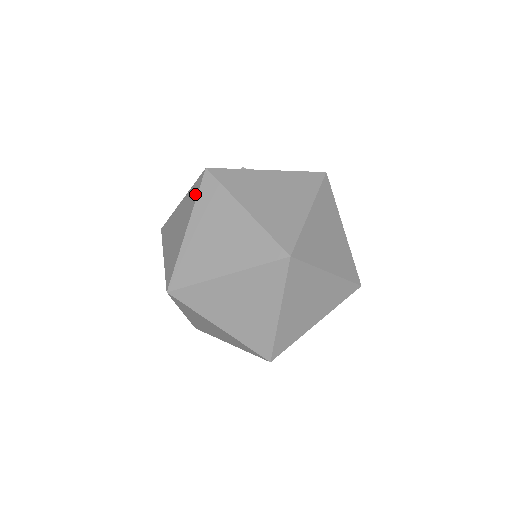
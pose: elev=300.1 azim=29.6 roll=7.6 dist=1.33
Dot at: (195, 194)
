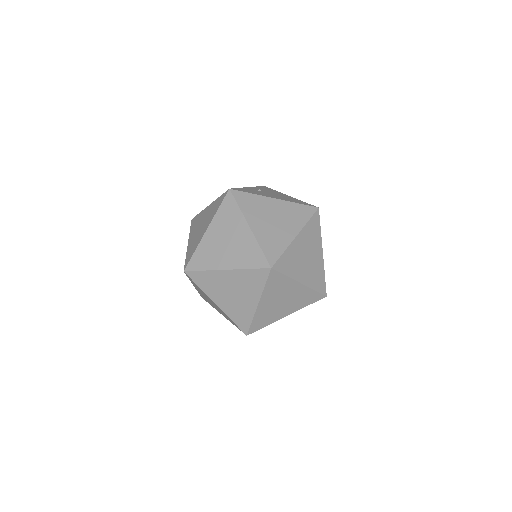
Dot at: (218, 205)
